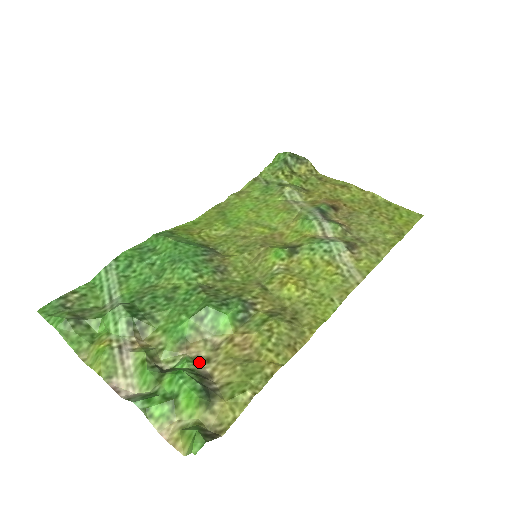
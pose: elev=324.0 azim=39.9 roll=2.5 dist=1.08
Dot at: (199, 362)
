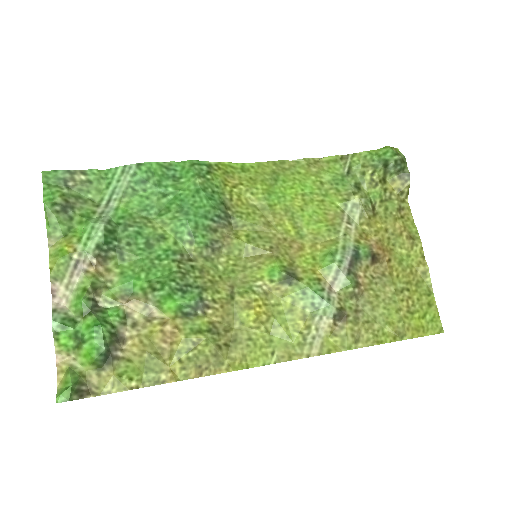
Dot at: (127, 321)
